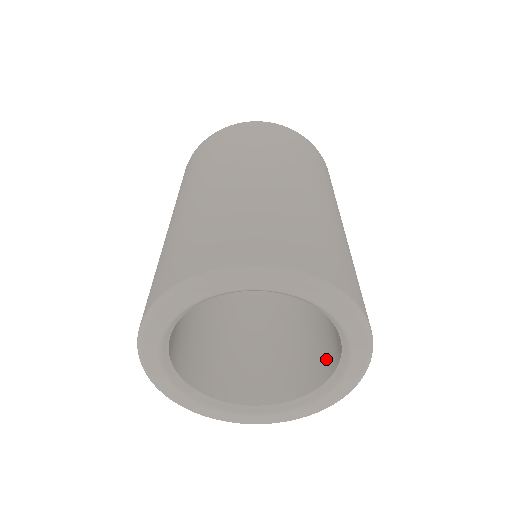
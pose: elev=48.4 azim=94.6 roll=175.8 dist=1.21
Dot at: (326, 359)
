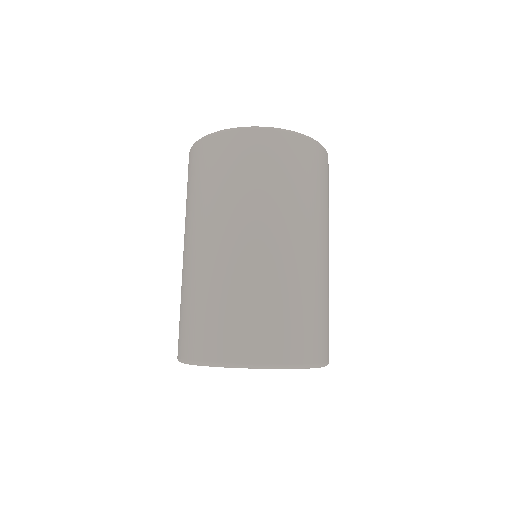
Dot at: occluded
